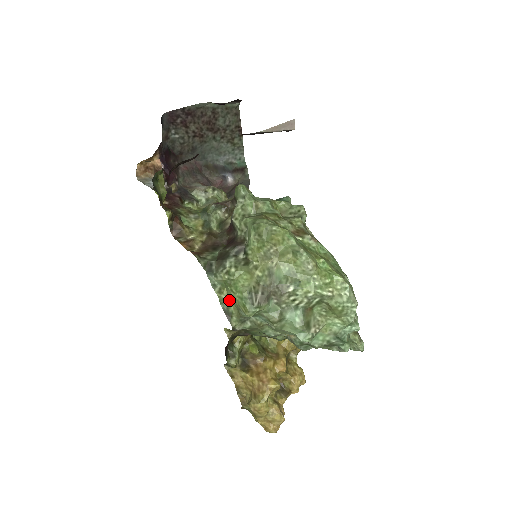
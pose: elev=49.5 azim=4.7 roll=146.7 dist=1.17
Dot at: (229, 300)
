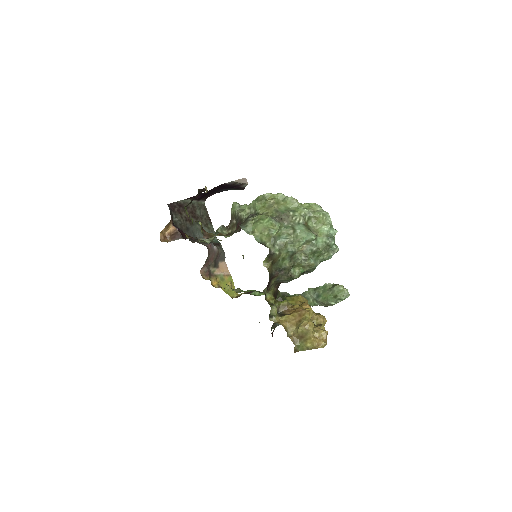
Dot at: (260, 236)
